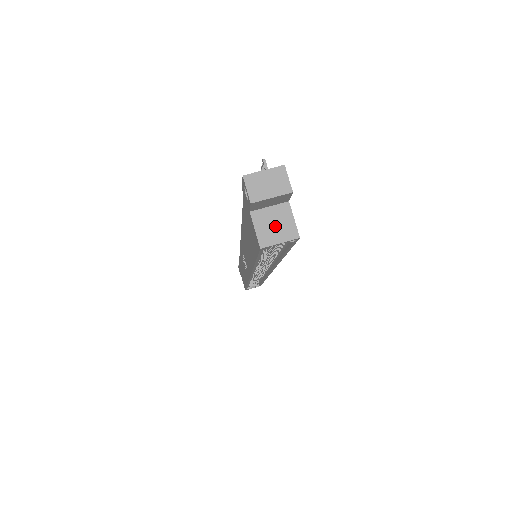
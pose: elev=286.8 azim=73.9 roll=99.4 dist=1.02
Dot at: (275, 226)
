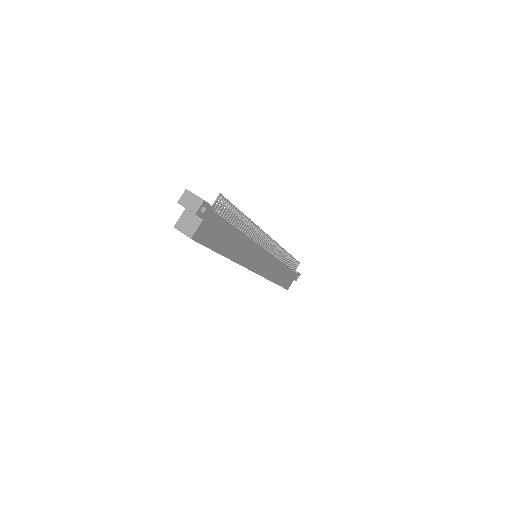
Dot at: (188, 224)
